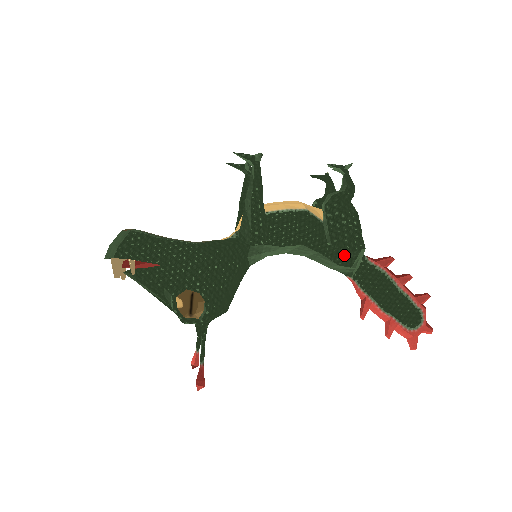
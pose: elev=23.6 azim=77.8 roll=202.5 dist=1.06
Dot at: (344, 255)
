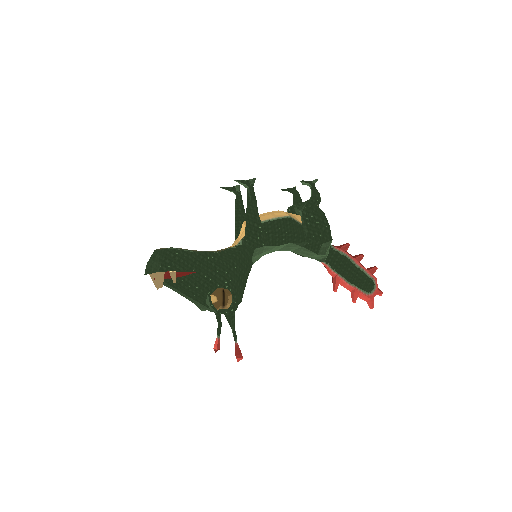
Dot at: (321, 246)
